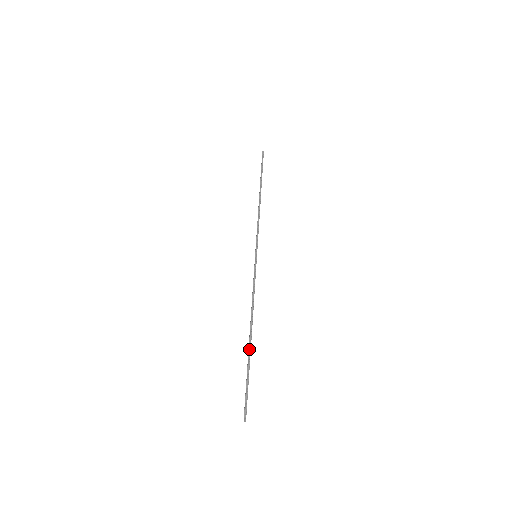
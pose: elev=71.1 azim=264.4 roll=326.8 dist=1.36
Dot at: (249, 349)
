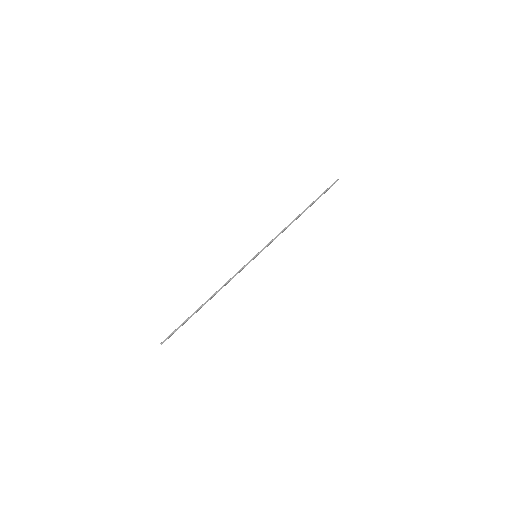
Dot at: (198, 309)
